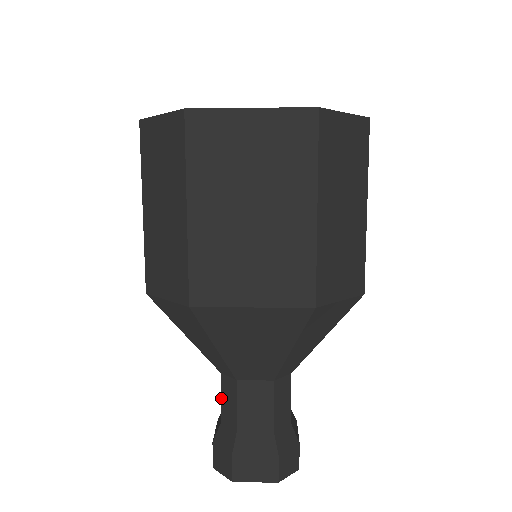
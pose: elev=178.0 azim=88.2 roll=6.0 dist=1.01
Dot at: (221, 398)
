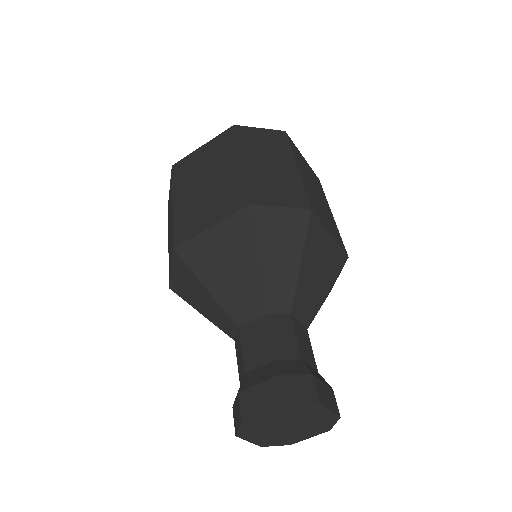
Dot at: (237, 363)
